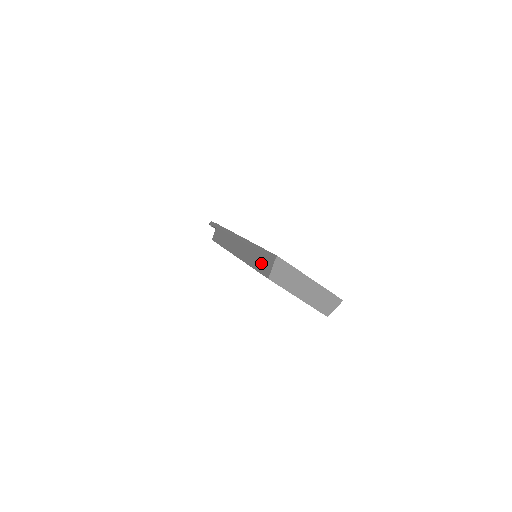
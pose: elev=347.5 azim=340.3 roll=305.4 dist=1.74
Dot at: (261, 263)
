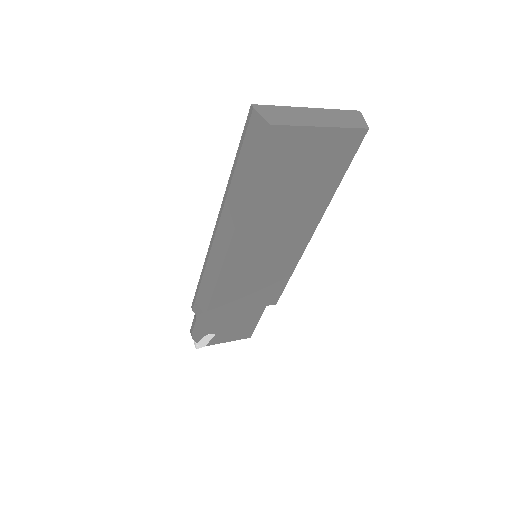
Dot at: (250, 151)
